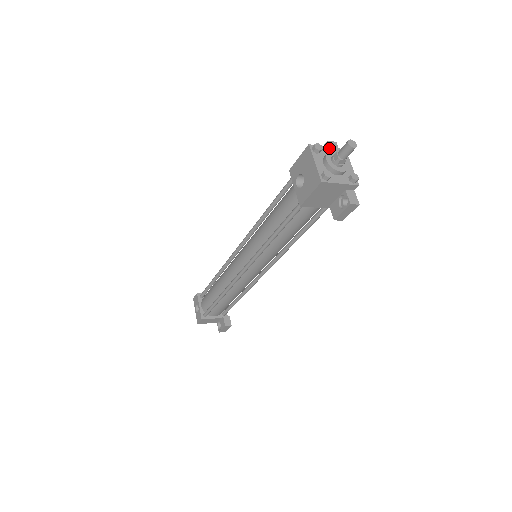
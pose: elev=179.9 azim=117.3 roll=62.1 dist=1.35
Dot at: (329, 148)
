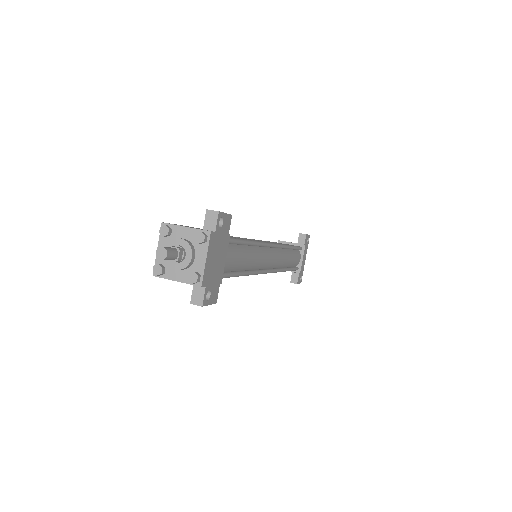
Dot at: (187, 229)
